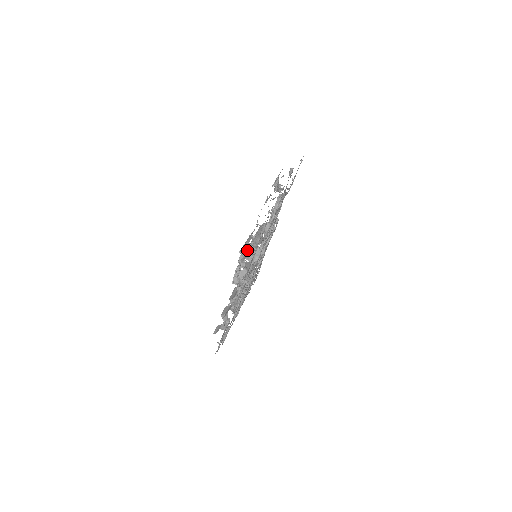
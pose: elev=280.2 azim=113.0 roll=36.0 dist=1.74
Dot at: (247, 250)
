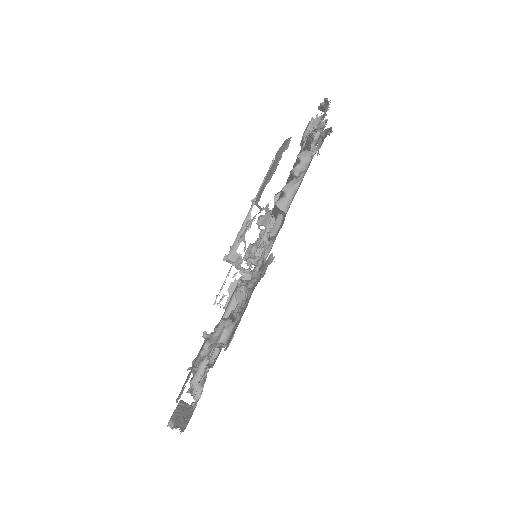
Dot at: occluded
